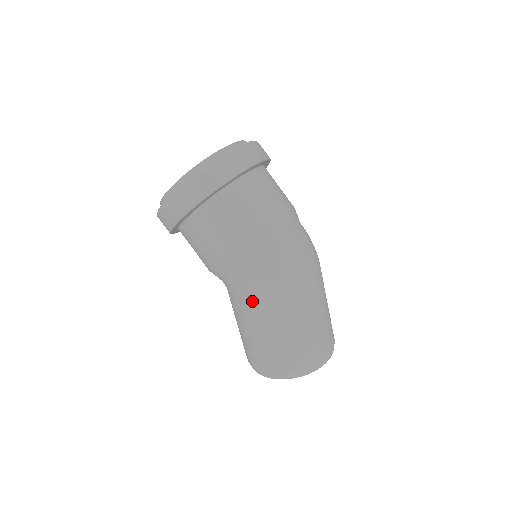
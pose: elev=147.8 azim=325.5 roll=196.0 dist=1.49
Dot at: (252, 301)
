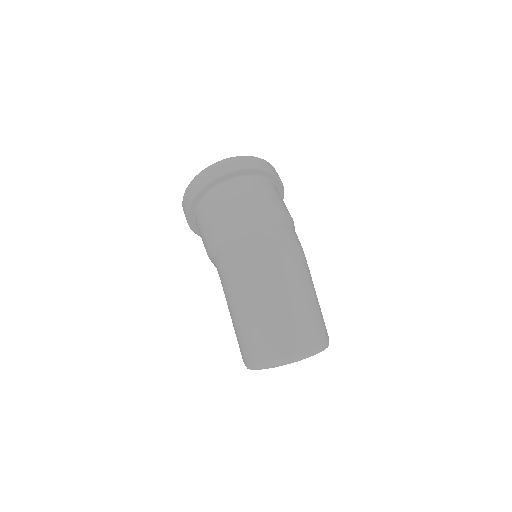
Dot at: (224, 285)
